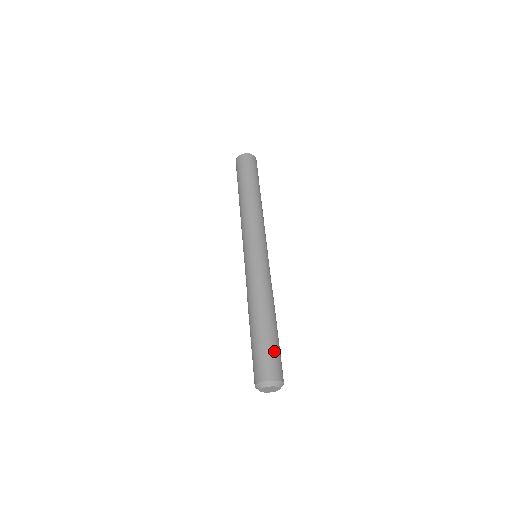
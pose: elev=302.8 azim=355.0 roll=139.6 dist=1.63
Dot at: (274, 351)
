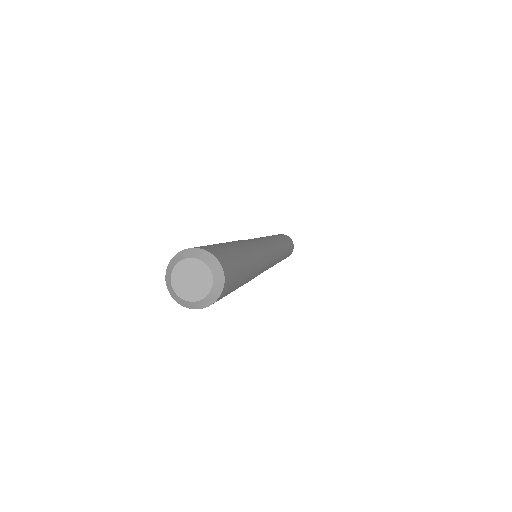
Dot at: (222, 247)
